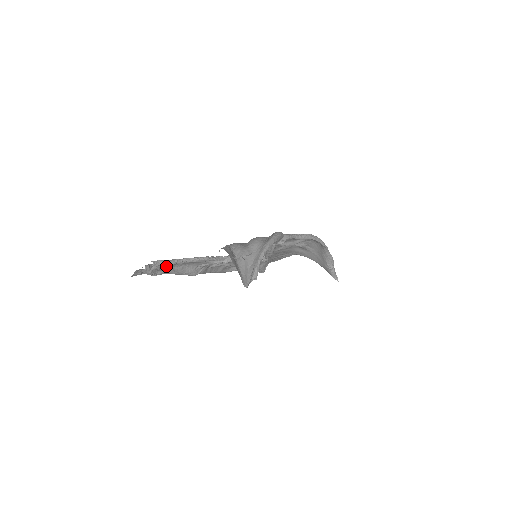
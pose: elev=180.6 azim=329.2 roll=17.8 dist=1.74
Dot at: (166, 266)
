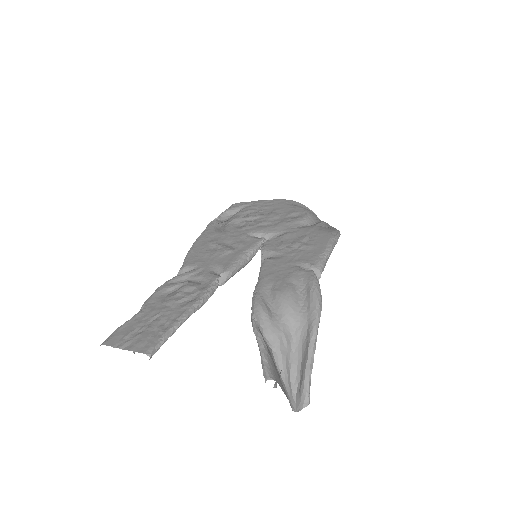
Dot at: (154, 323)
